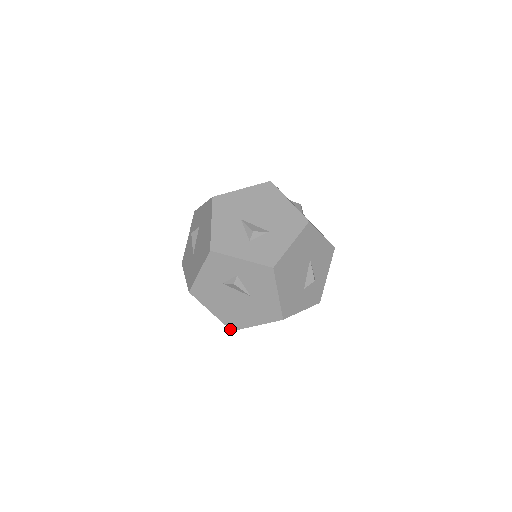
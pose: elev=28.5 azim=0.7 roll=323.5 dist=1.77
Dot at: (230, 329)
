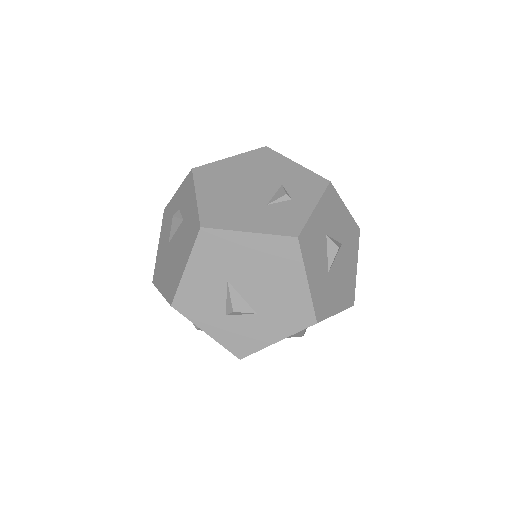
Dot at: occluded
